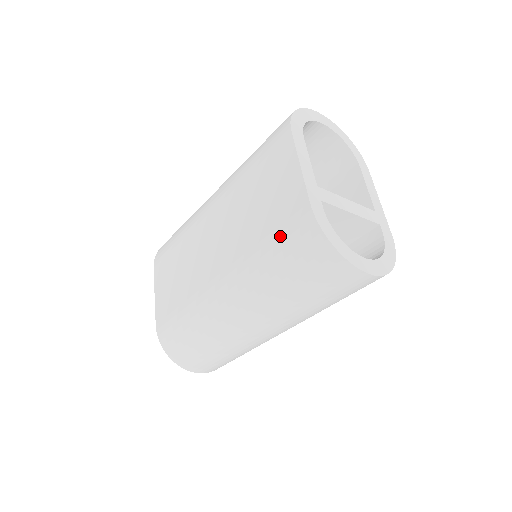
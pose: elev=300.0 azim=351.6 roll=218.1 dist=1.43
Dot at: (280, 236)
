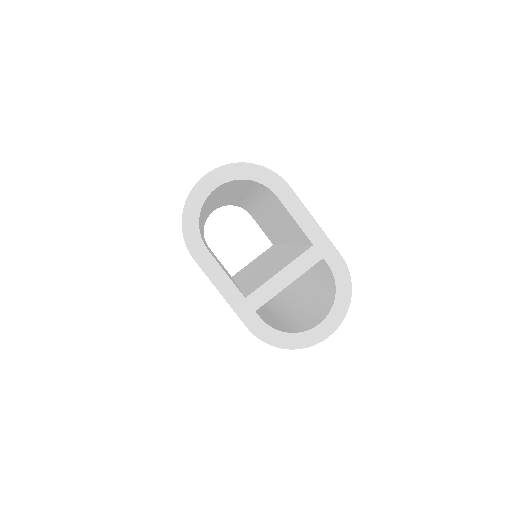
Dot at: occluded
